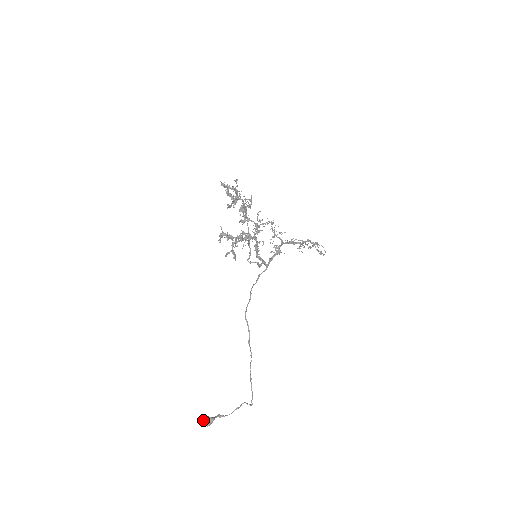
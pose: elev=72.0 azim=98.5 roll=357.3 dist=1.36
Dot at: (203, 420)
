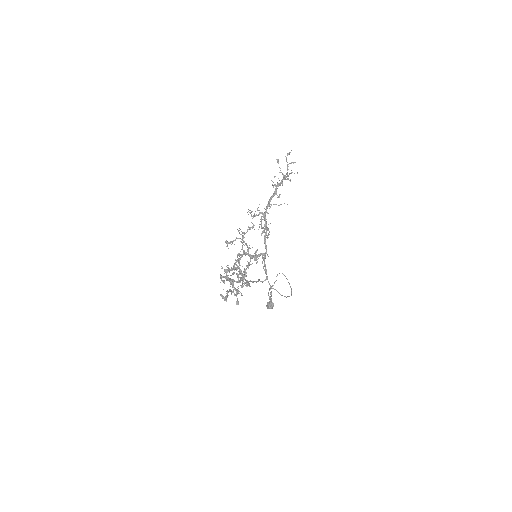
Dot at: occluded
